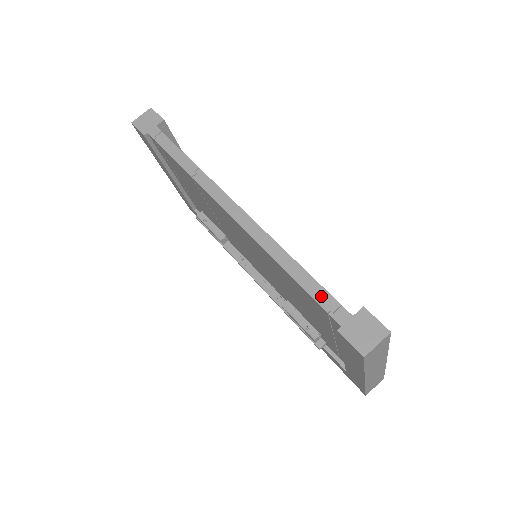
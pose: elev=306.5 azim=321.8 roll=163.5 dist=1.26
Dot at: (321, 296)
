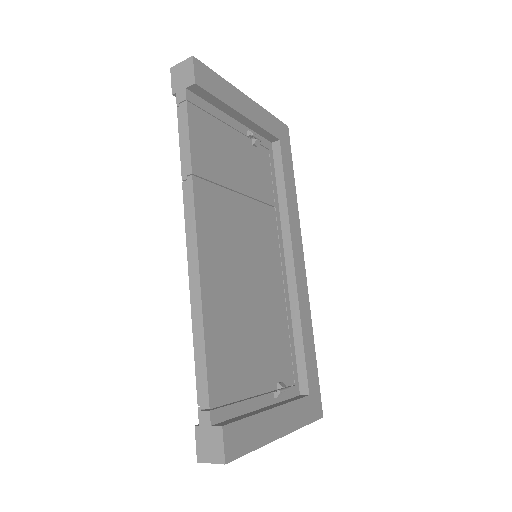
Dot at: (202, 388)
